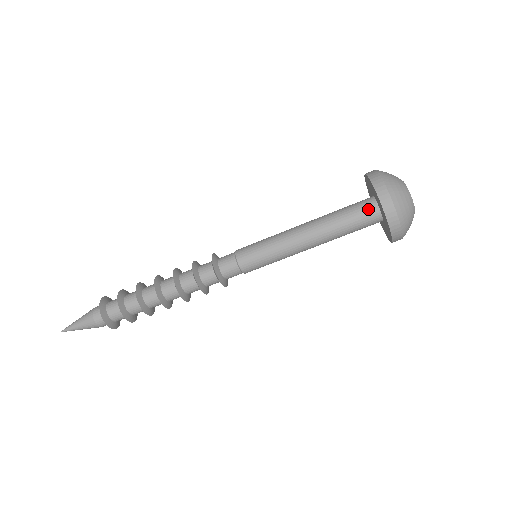
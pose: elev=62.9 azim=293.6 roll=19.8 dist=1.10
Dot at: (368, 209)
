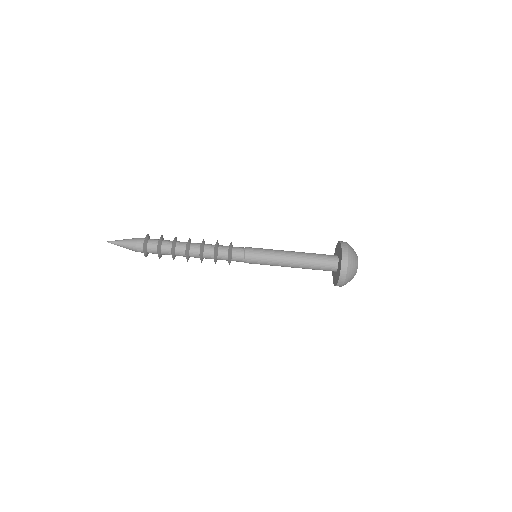
Dot at: (332, 256)
